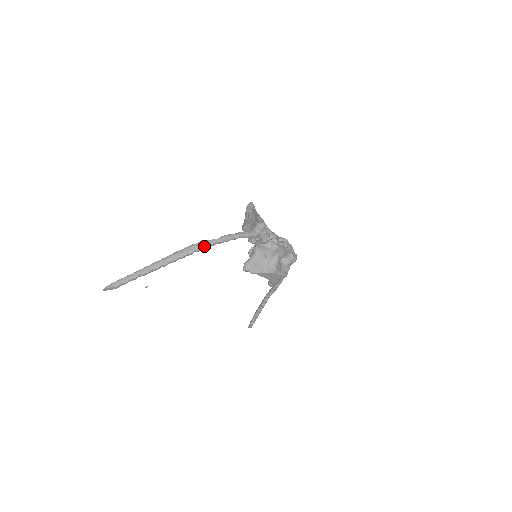
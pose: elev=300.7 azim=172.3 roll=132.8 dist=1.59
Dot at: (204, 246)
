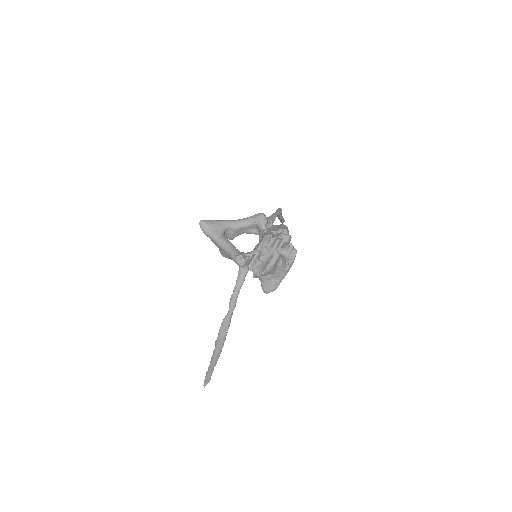
Dot at: (228, 324)
